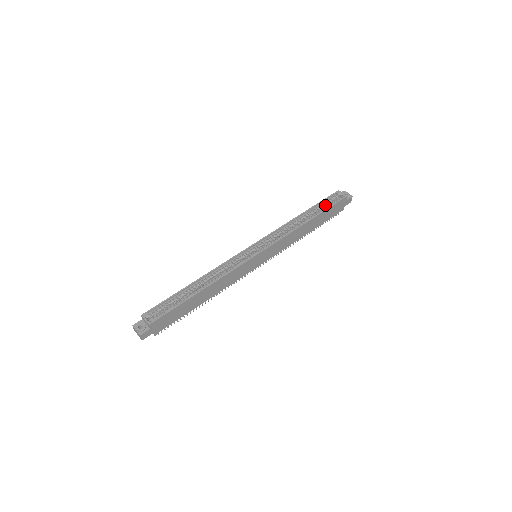
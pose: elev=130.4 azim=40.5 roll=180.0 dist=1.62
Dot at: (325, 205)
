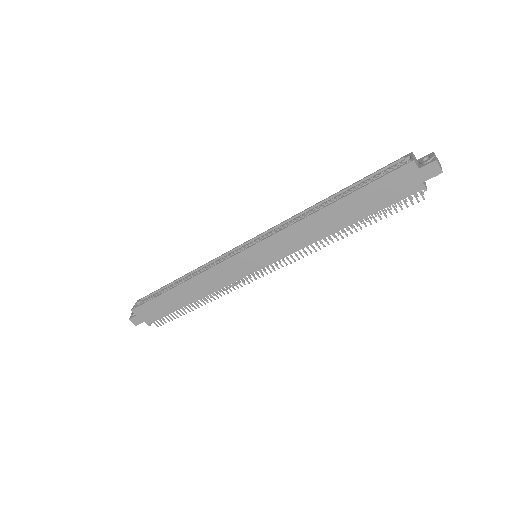
Dot at: occluded
